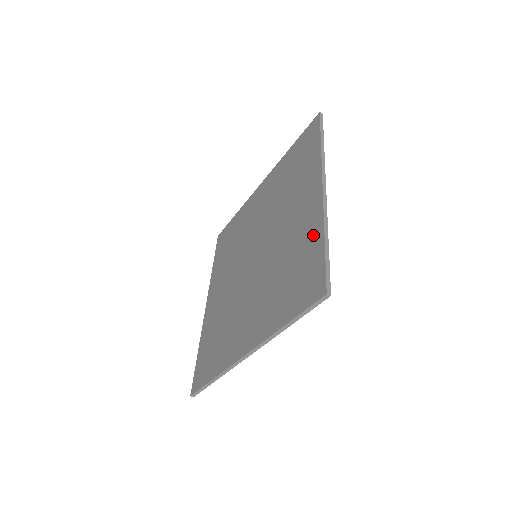
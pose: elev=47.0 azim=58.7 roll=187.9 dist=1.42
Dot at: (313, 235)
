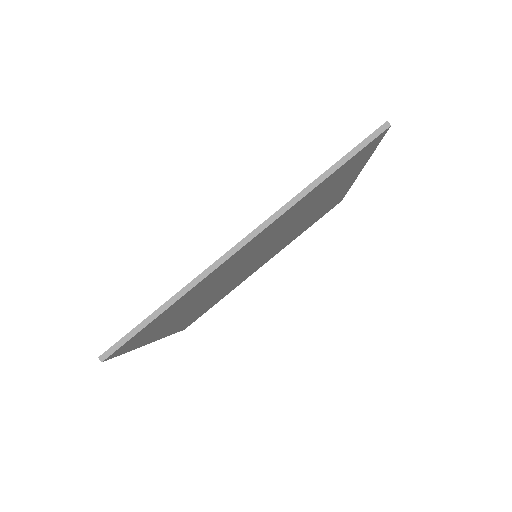
Dot at: occluded
